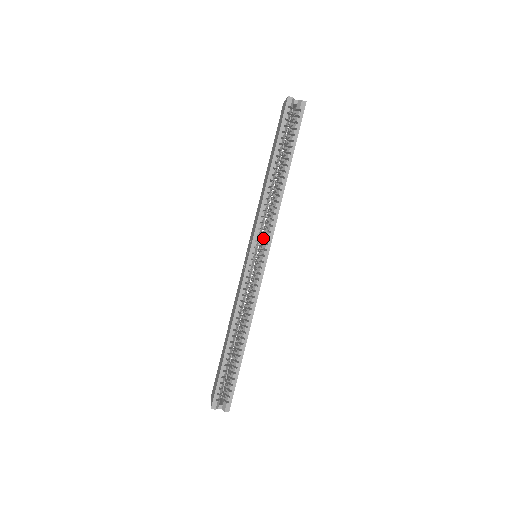
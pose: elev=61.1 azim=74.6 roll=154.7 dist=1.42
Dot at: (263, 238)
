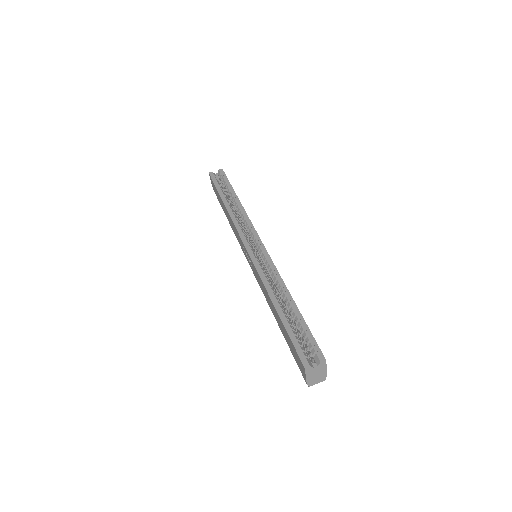
Dot at: (250, 238)
